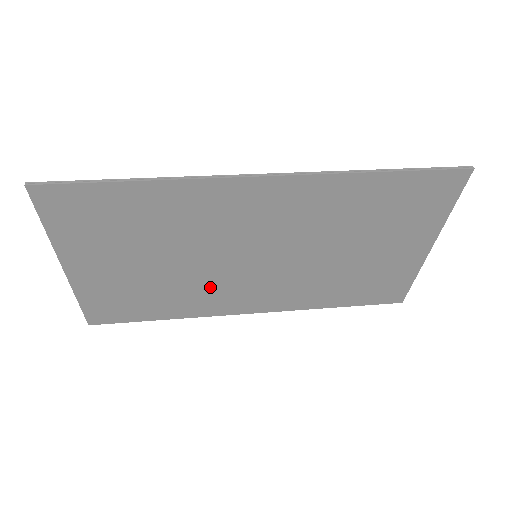
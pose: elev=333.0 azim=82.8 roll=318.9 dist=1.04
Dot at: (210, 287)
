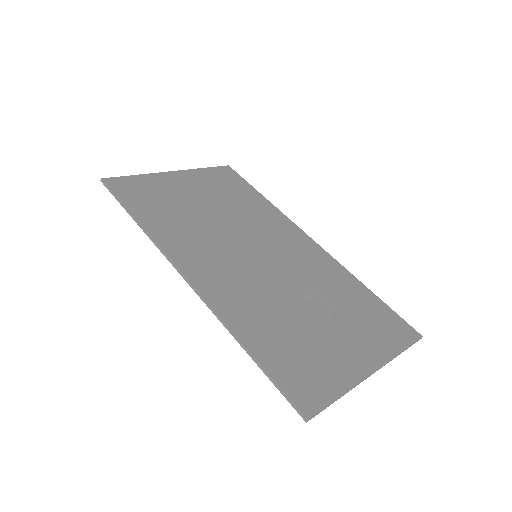
Dot at: (258, 227)
